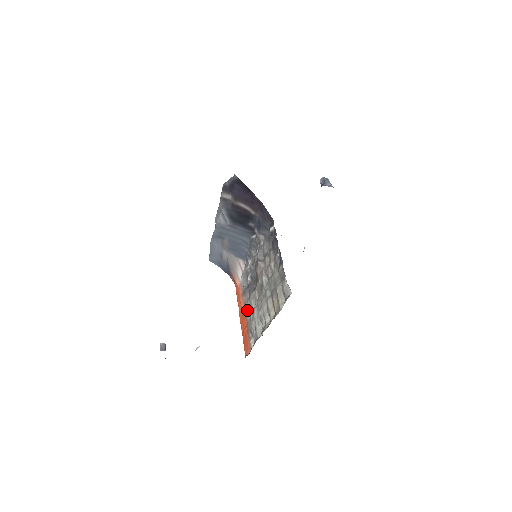
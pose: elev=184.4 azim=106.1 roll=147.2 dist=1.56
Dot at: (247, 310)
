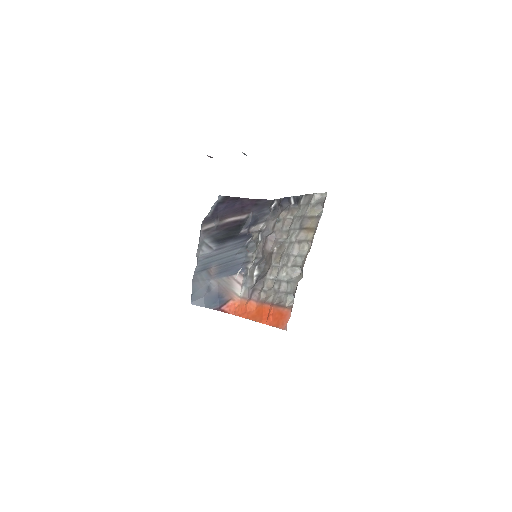
Dot at: (264, 298)
